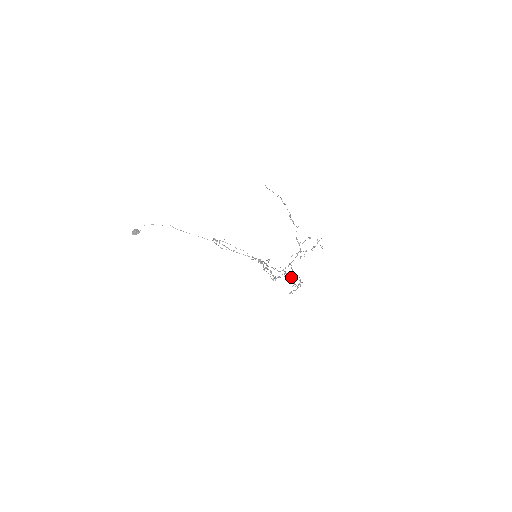
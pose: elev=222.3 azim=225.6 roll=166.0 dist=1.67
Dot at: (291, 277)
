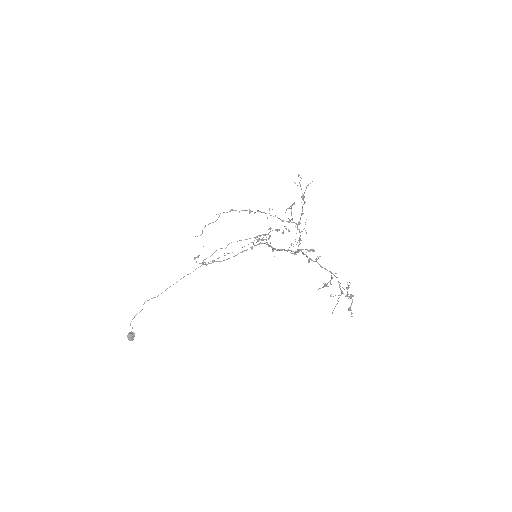
Dot at: occluded
